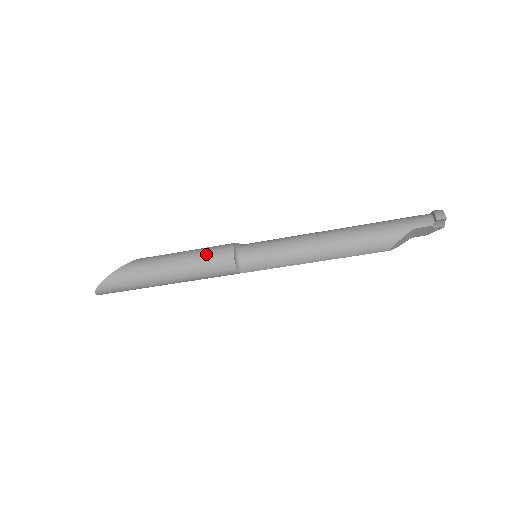
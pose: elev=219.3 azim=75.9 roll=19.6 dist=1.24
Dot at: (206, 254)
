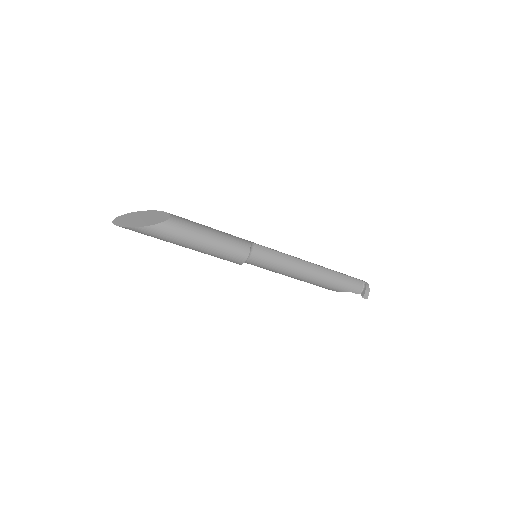
Dot at: (227, 252)
